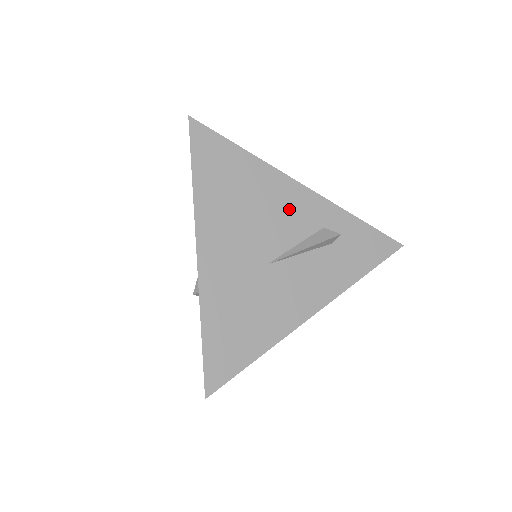
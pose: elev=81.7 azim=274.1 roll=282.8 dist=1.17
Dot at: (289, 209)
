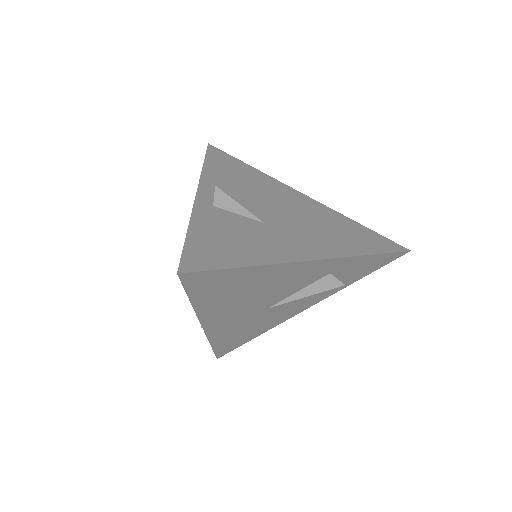
Dot at: (296, 278)
